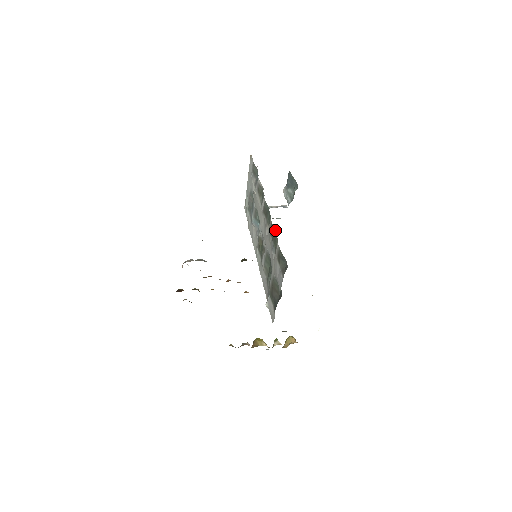
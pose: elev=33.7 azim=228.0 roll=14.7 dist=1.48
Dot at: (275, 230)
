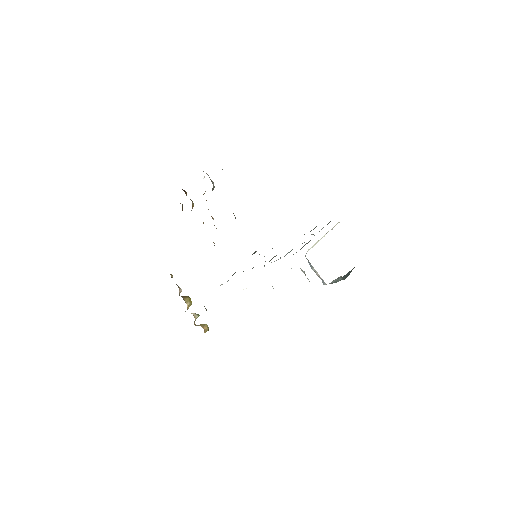
Dot at: occluded
